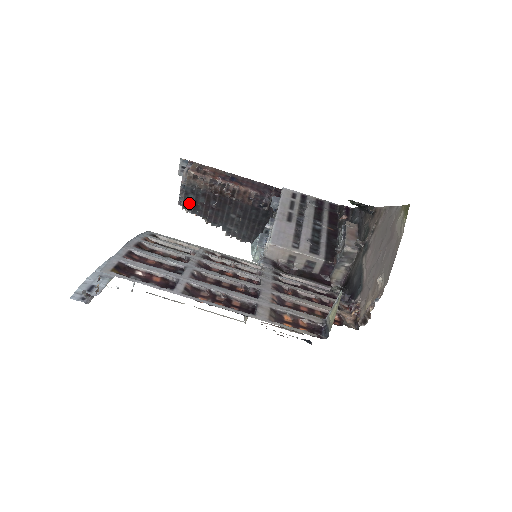
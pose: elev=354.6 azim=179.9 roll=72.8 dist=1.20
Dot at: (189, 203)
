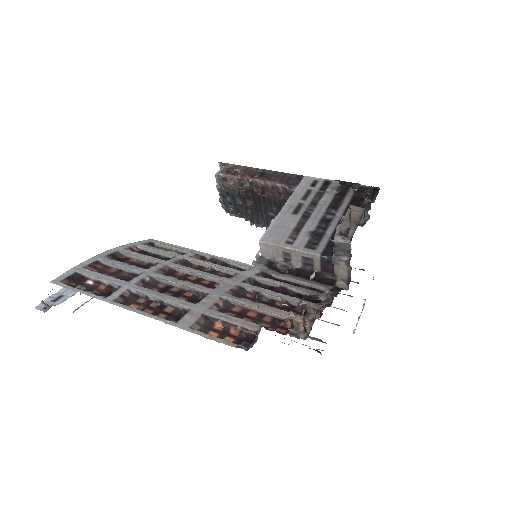
Dot at: (229, 206)
